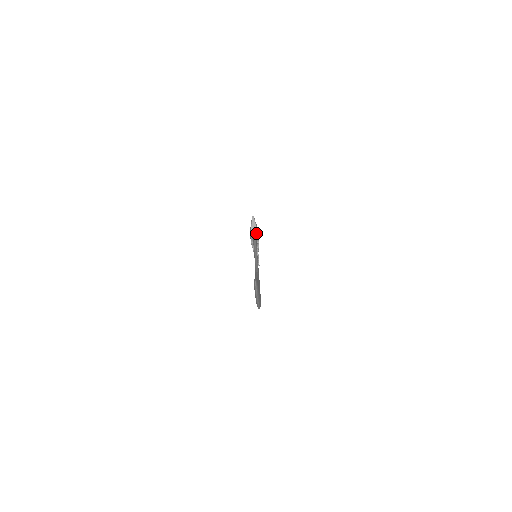
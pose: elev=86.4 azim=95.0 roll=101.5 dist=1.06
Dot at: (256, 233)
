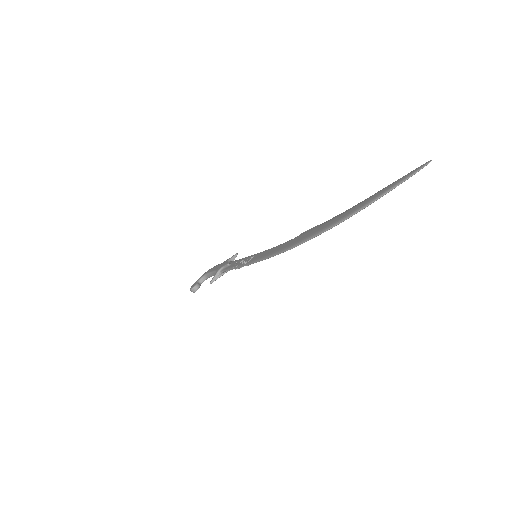
Dot at: occluded
